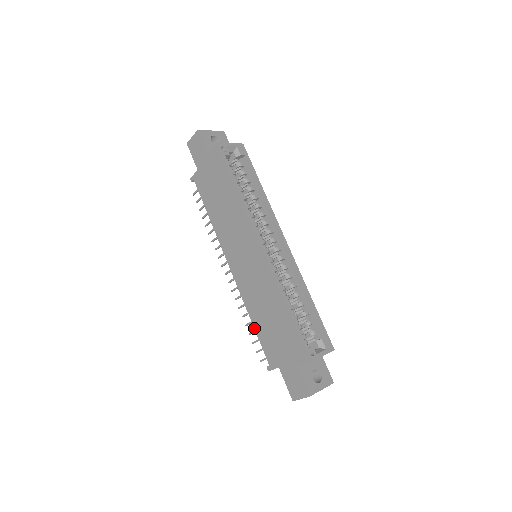
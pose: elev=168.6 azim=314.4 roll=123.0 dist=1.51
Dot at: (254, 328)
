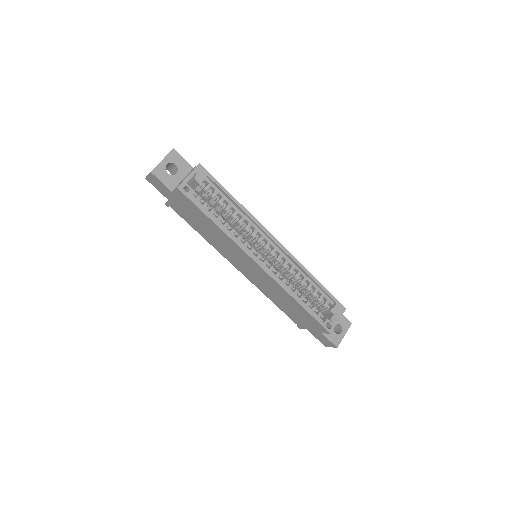
Dot at: (277, 306)
